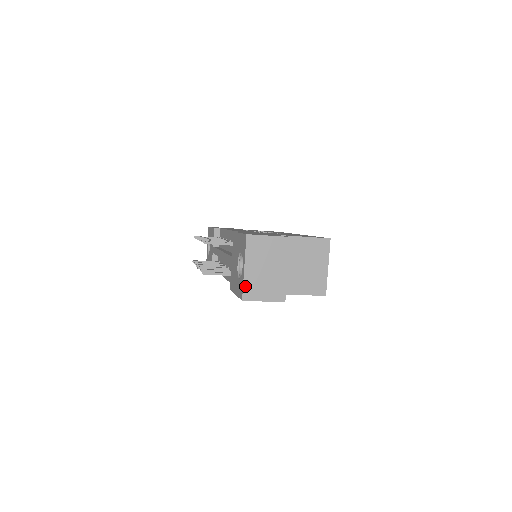
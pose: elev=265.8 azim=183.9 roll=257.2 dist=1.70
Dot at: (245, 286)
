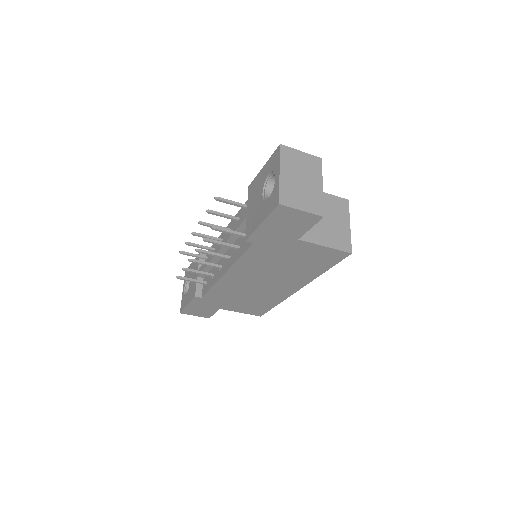
Dot at: (281, 190)
